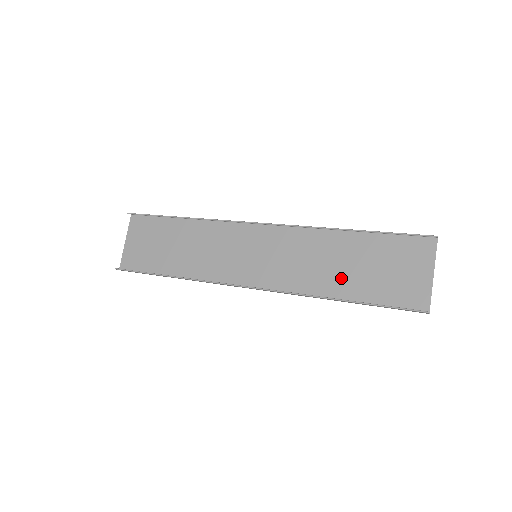
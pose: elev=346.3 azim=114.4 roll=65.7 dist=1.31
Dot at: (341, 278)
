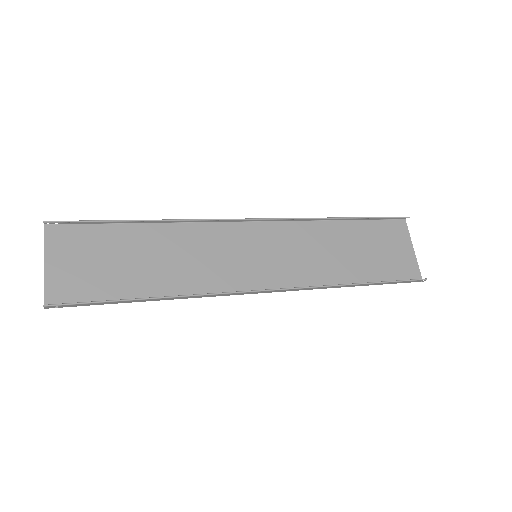
Dot at: (348, 264)
